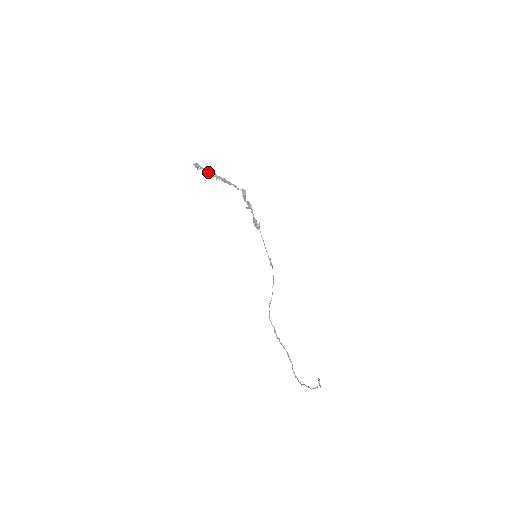
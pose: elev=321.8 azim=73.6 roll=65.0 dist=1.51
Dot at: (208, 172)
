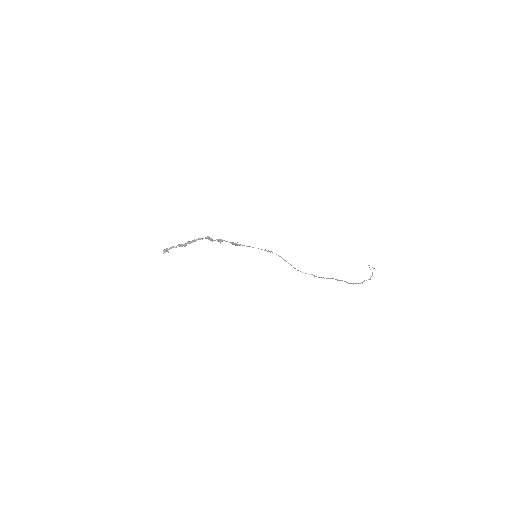
Dot at: (176, 247)
